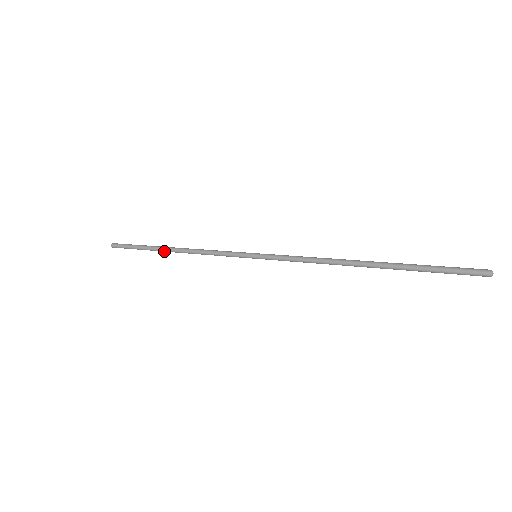
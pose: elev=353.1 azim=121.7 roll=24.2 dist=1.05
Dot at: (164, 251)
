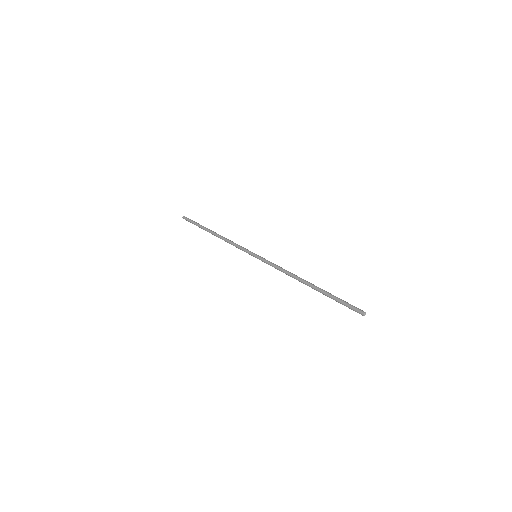
Dot at: occluded
